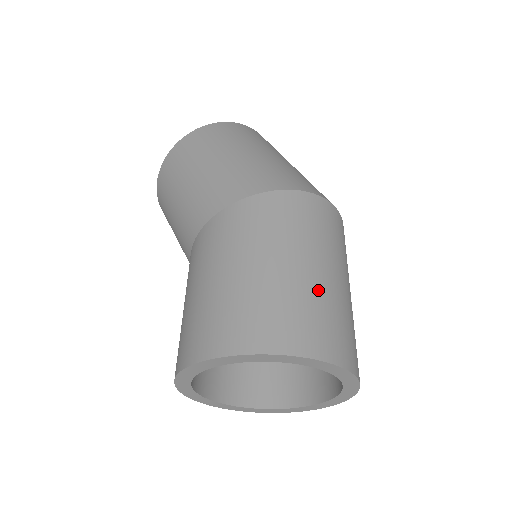
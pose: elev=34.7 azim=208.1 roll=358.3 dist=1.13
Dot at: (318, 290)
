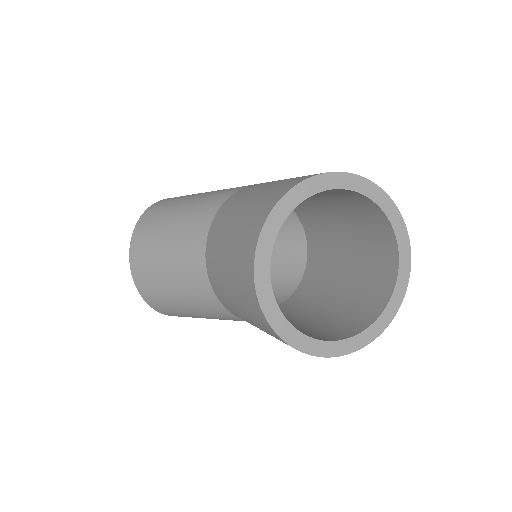
Dot at: occluded
